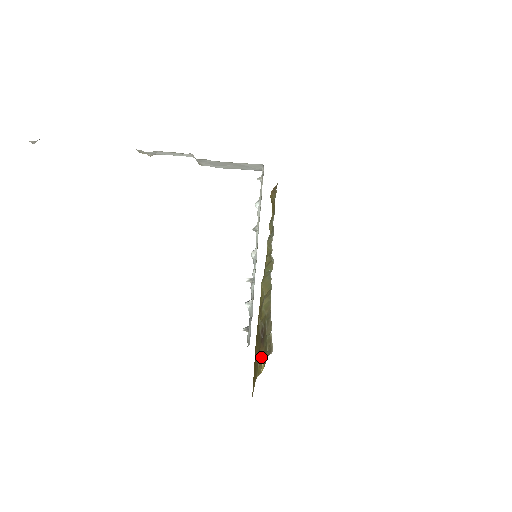
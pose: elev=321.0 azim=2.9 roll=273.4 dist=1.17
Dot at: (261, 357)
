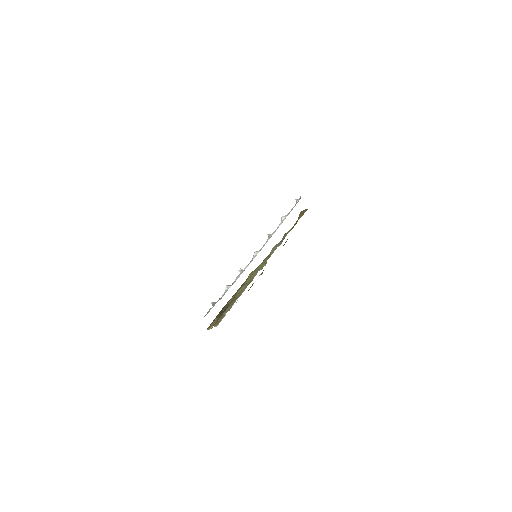
Dot at: (215, 321)
